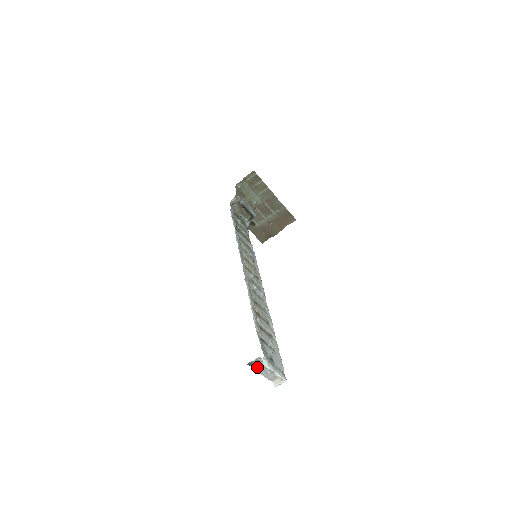
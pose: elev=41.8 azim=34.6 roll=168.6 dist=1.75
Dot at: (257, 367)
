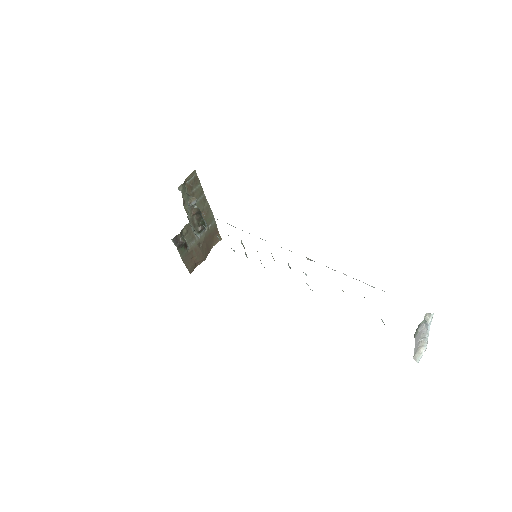
Dot at: (417, 334)
